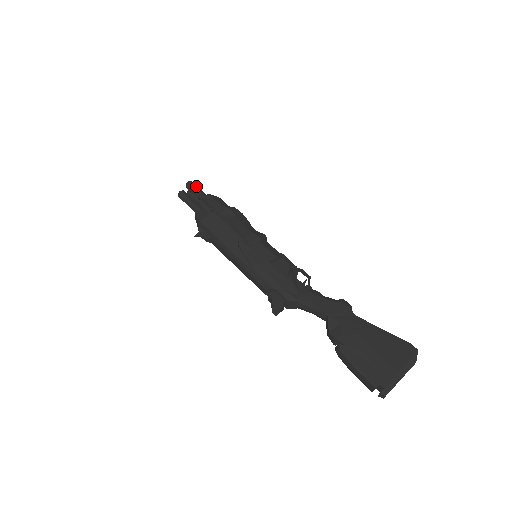
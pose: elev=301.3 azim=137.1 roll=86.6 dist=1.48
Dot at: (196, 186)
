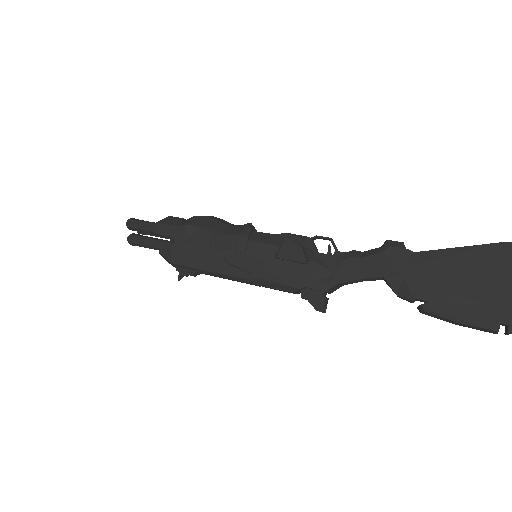
Dot at: (137, 222)
